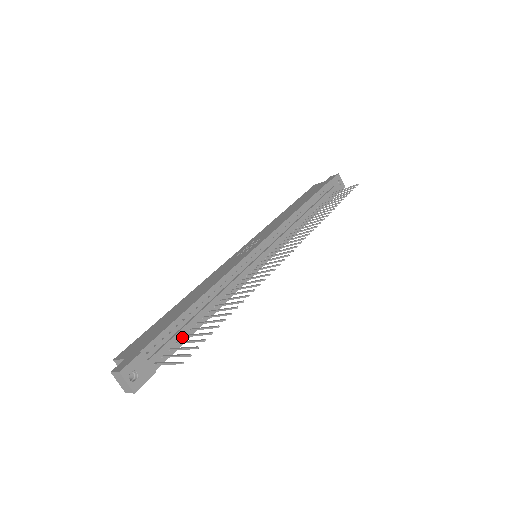
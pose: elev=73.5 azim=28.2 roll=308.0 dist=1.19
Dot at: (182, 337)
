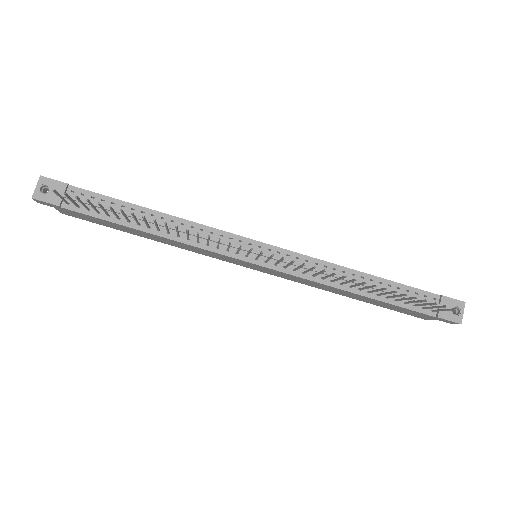
Dot at: (107, 214)
